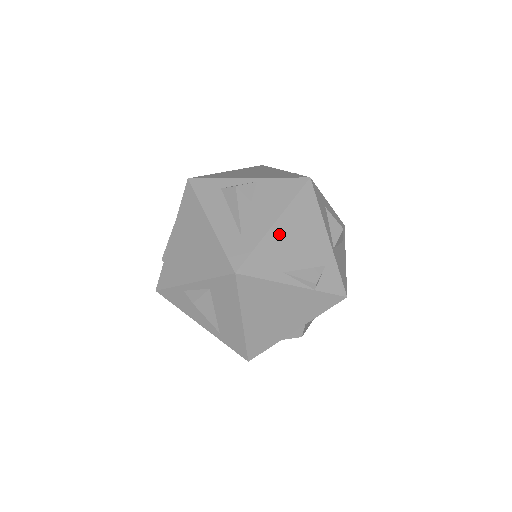
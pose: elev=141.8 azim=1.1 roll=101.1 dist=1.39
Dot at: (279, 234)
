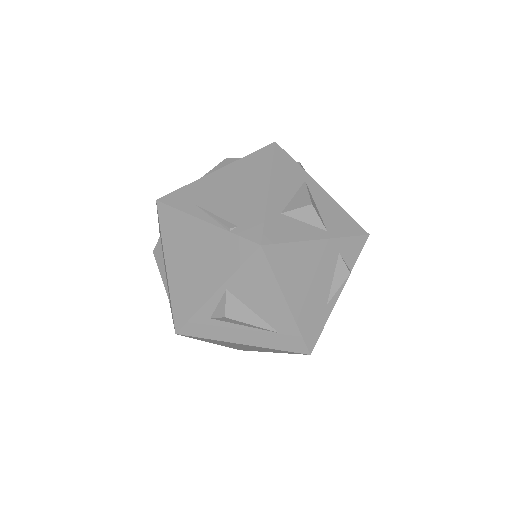
Dot at: (298, 302)
